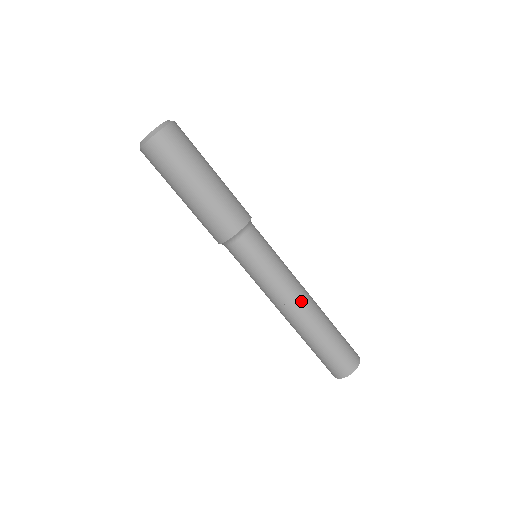
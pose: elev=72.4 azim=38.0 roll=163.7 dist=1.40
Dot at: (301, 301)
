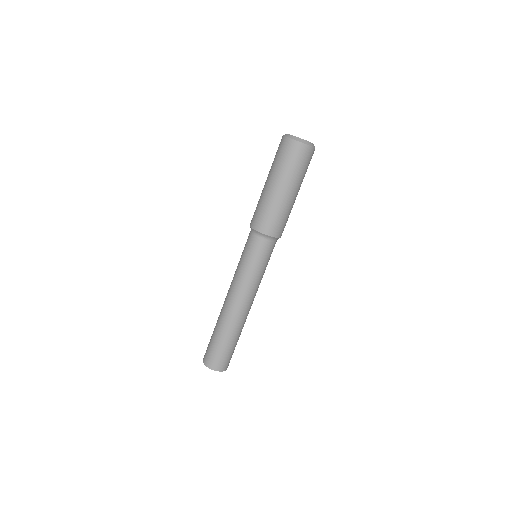
Dot at: occluded
